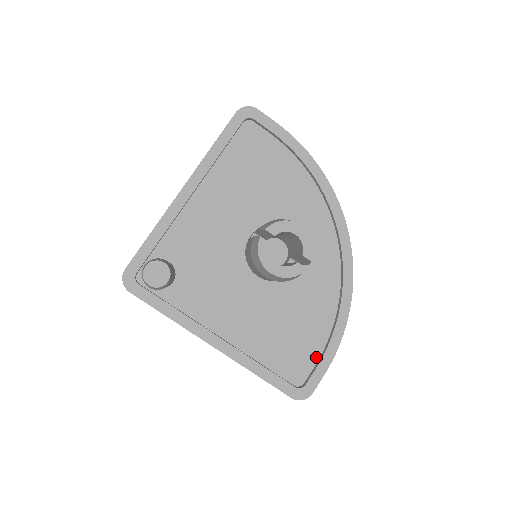
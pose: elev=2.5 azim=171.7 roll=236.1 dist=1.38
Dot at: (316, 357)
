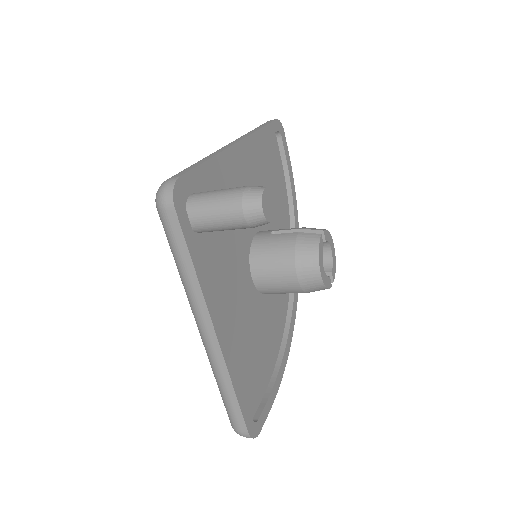
Dot at: (263, 391)
